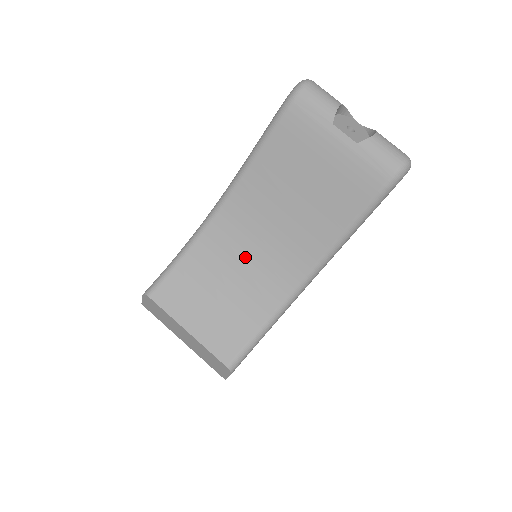
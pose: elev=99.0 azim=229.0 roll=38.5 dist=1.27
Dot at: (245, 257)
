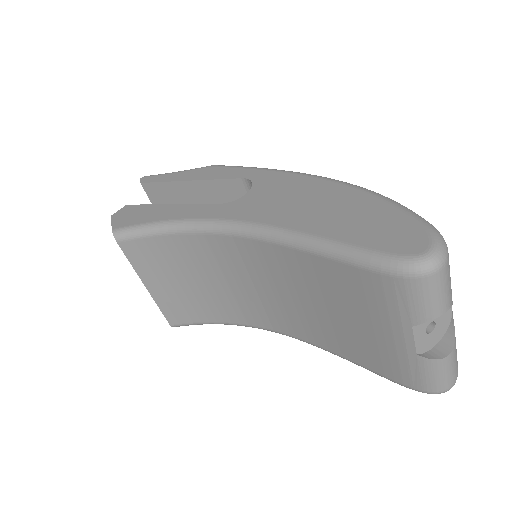
Dot at: (236, 281)
